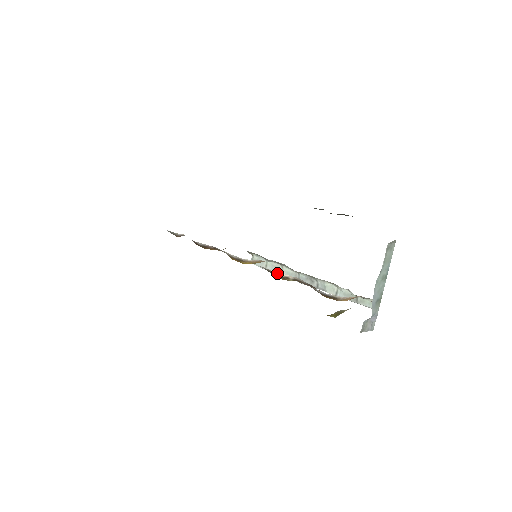
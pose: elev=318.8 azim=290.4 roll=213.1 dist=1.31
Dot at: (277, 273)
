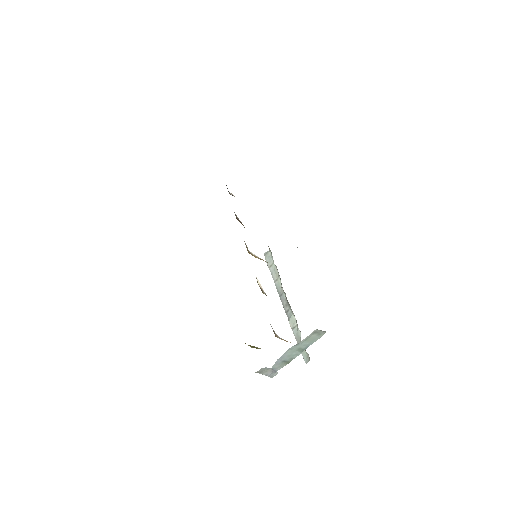
Dot at: (258, 281)
